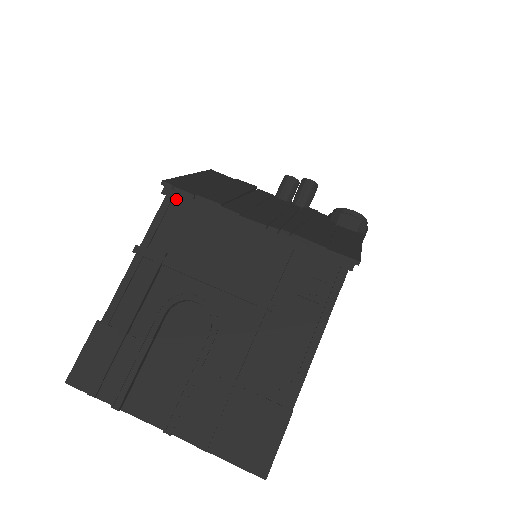
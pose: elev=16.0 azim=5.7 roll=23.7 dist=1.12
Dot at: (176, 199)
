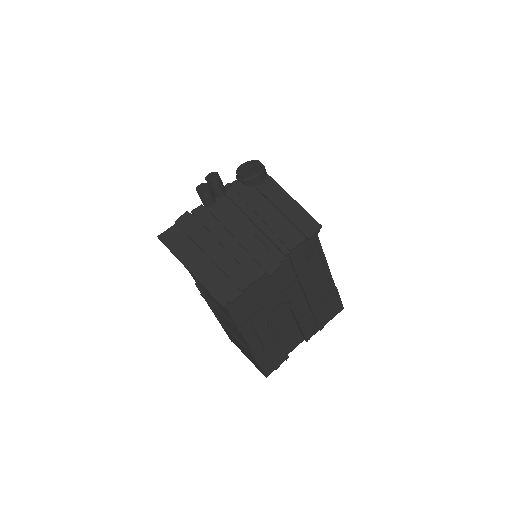
Dot at: occluded
